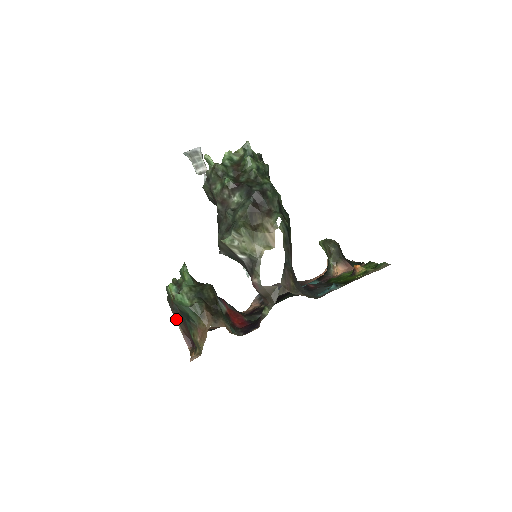
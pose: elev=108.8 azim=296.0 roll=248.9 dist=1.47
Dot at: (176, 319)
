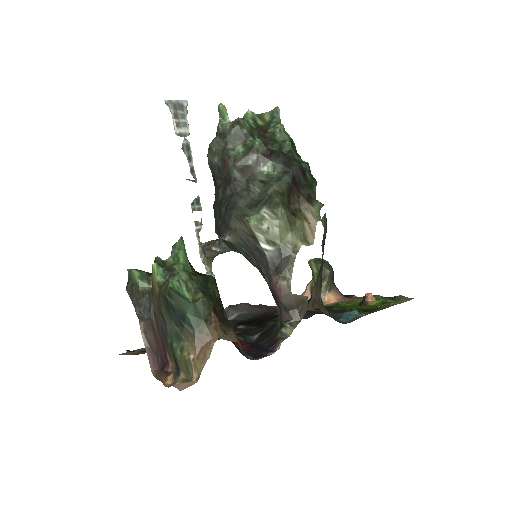
Dot at: (141, 322)
